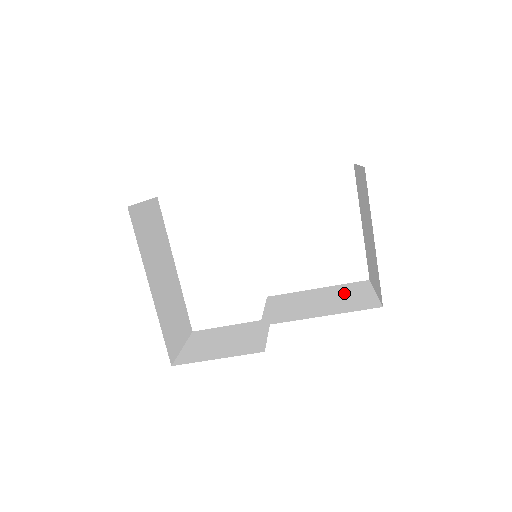
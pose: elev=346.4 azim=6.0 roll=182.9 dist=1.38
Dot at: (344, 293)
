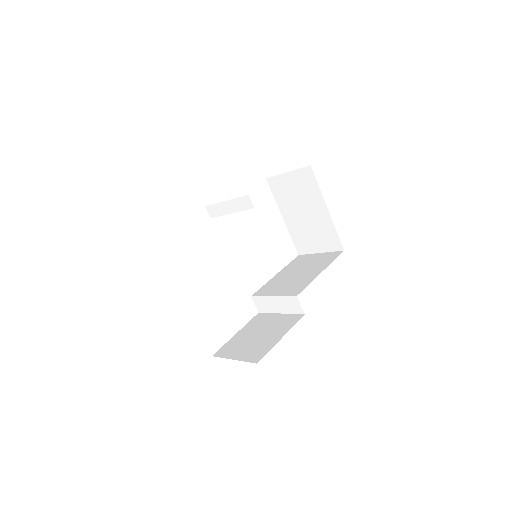
Dot at: (303, 264)
